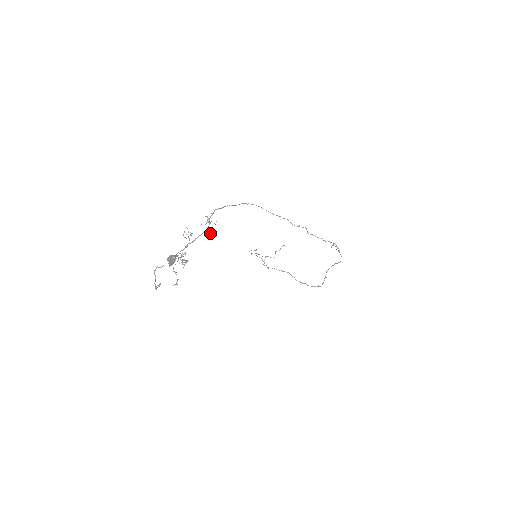
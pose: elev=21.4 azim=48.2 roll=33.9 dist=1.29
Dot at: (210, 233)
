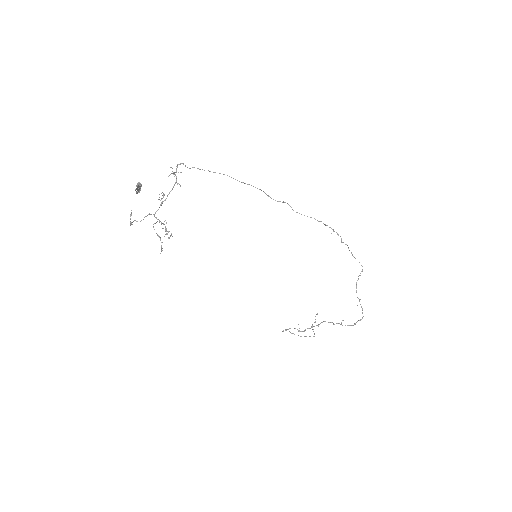
Dot at: occluded
